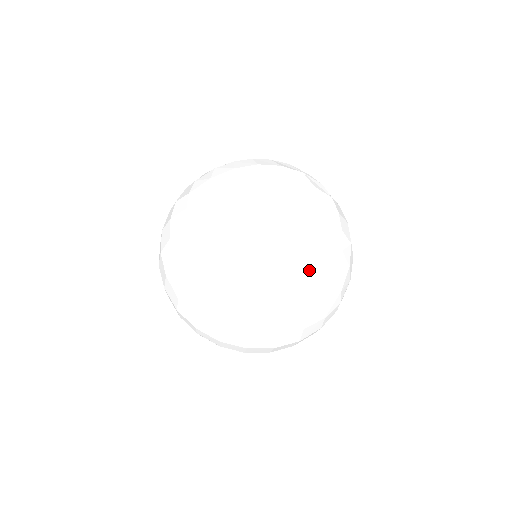
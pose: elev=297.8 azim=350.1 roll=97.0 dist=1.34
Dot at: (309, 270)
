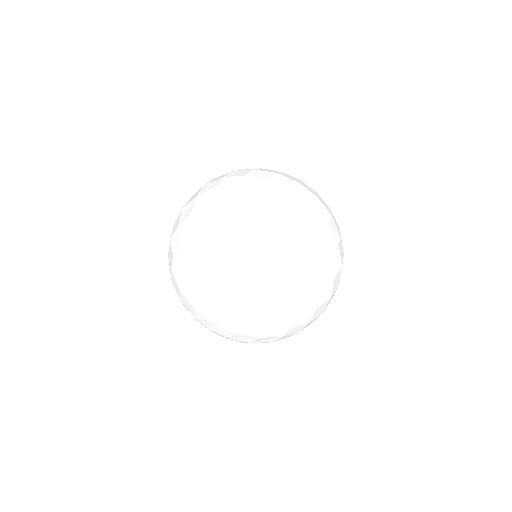
Dot at: (336, 224)
